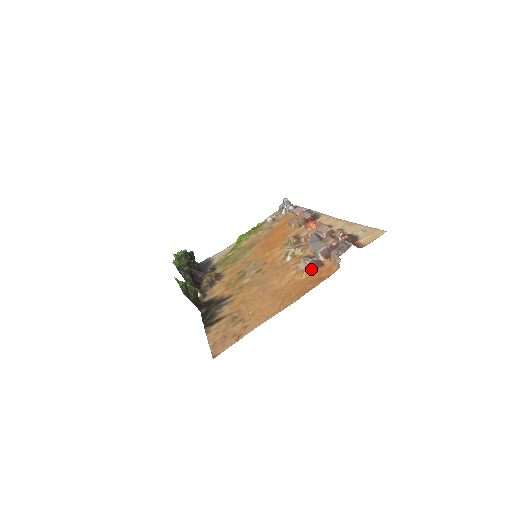
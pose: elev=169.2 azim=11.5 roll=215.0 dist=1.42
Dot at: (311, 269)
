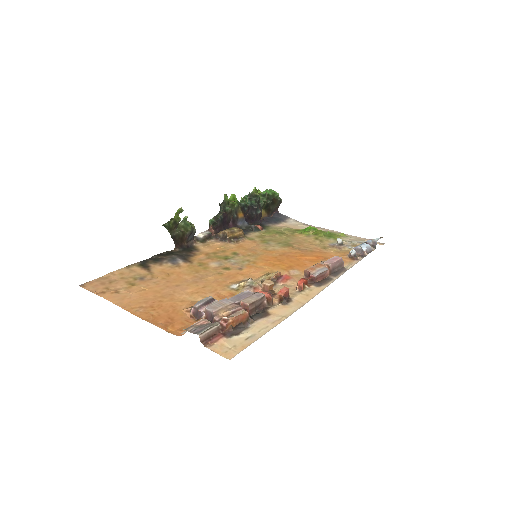
Dot at: (191, 312)
